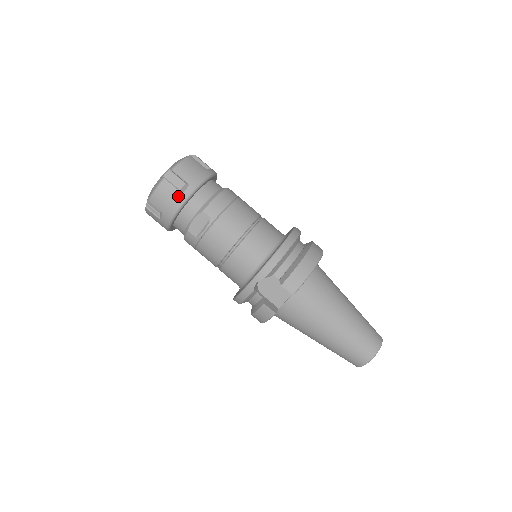
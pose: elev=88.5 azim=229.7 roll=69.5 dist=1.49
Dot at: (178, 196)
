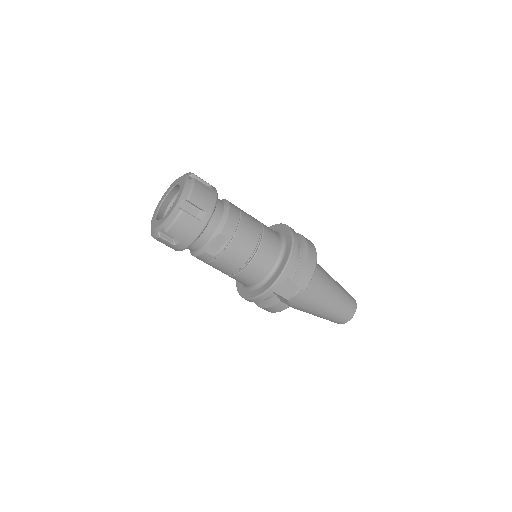
Dot at: (198, 225)
